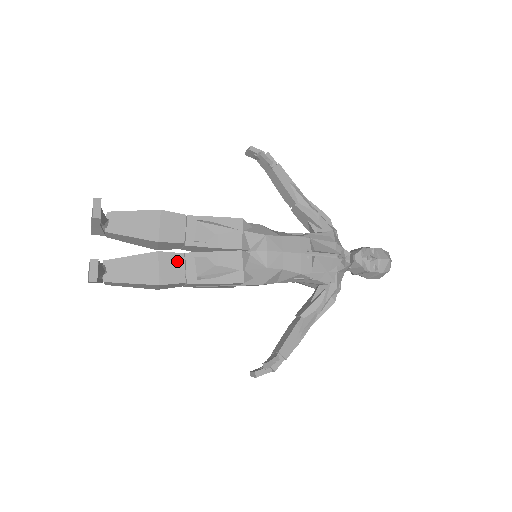
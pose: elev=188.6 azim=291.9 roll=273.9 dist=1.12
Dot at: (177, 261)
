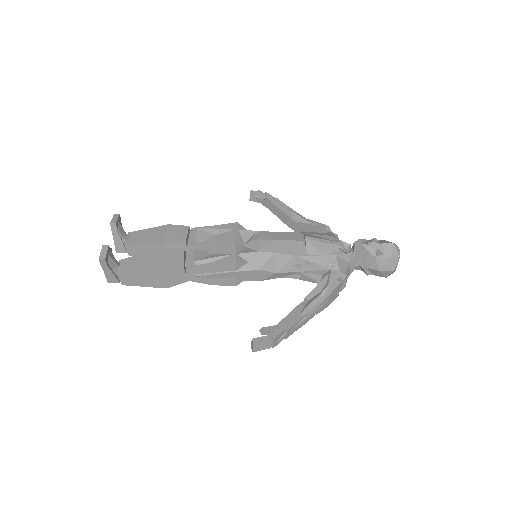
Dot at: (178, 253)
